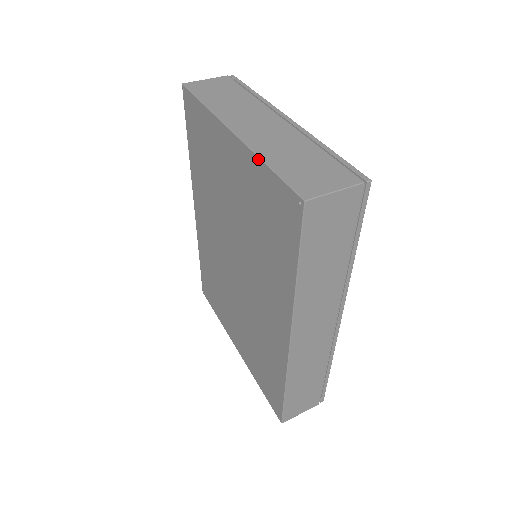
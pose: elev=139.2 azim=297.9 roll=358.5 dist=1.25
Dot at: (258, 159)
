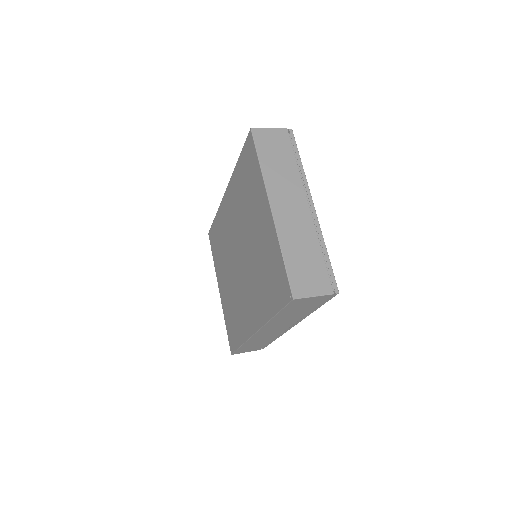
Dot at: (279, 246)
